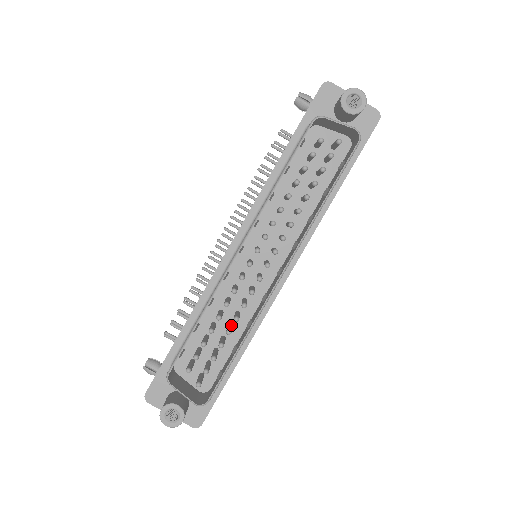
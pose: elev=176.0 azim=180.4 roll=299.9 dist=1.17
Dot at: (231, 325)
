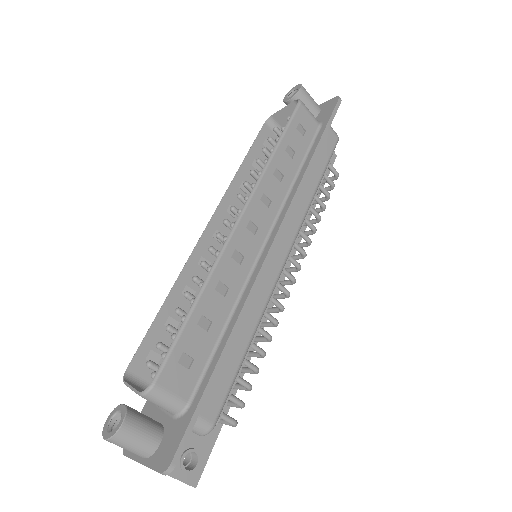
Dot at: occluded
